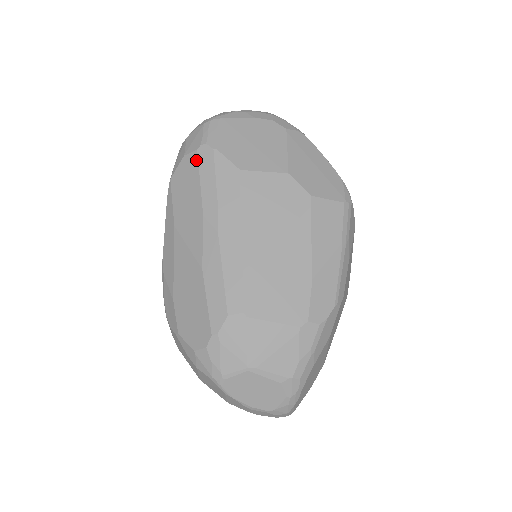
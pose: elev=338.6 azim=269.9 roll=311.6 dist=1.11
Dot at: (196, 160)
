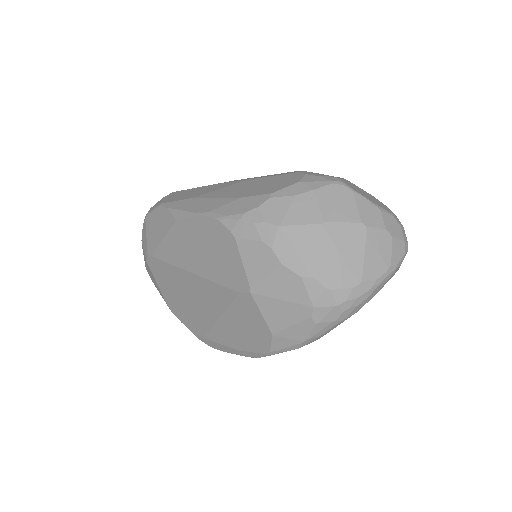
Dot at: (177, 191)
